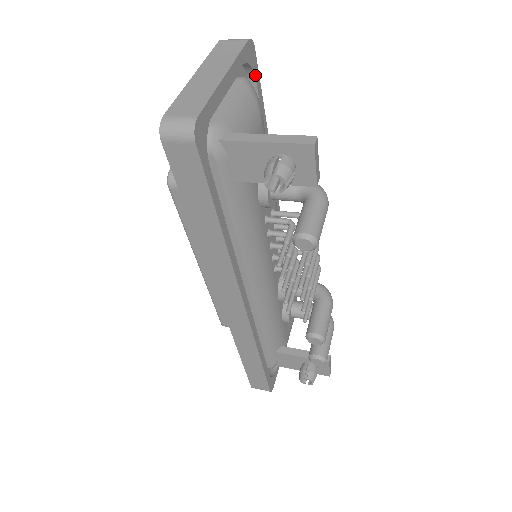
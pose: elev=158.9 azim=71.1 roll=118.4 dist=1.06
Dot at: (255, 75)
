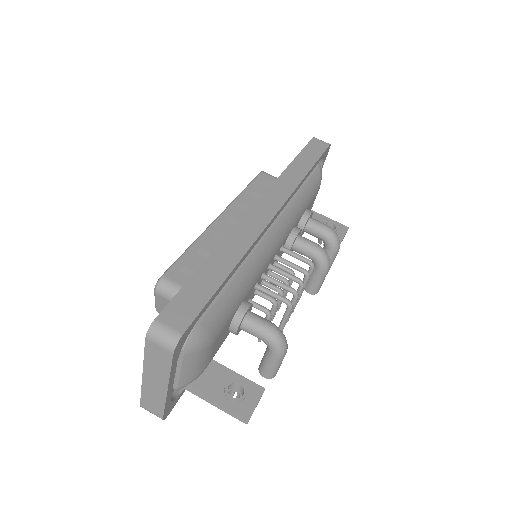
Dot at: (194, 324)
